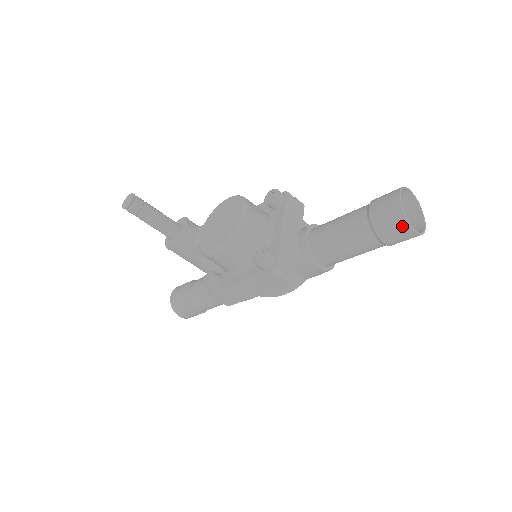
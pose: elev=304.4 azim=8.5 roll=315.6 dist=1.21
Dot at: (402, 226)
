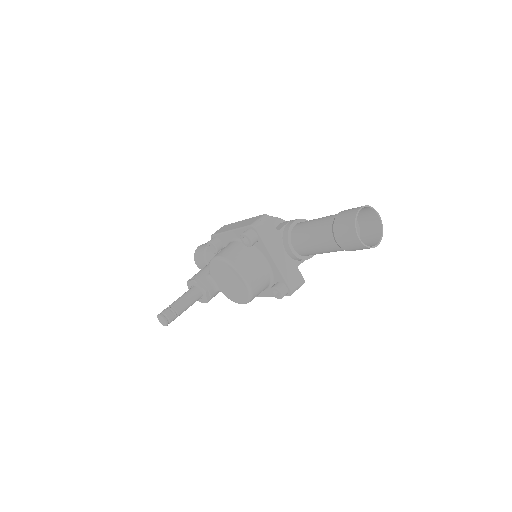
Dot at: occluded
